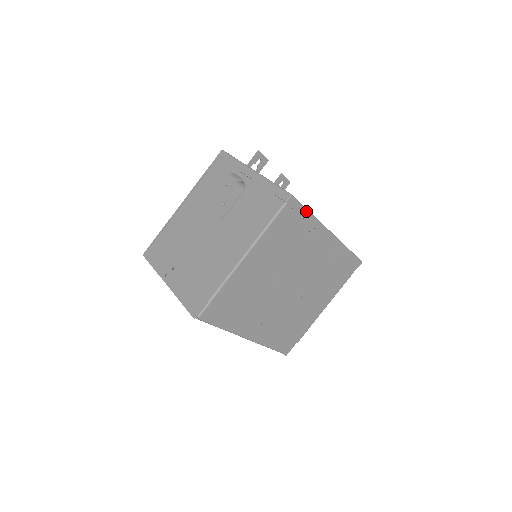
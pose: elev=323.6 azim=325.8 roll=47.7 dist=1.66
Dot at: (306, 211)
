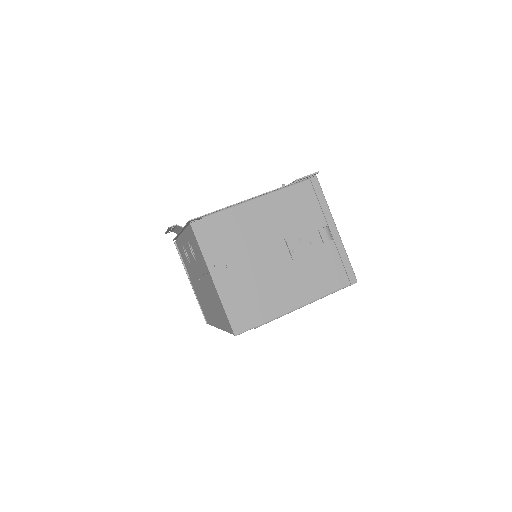
Dot at: occluded
